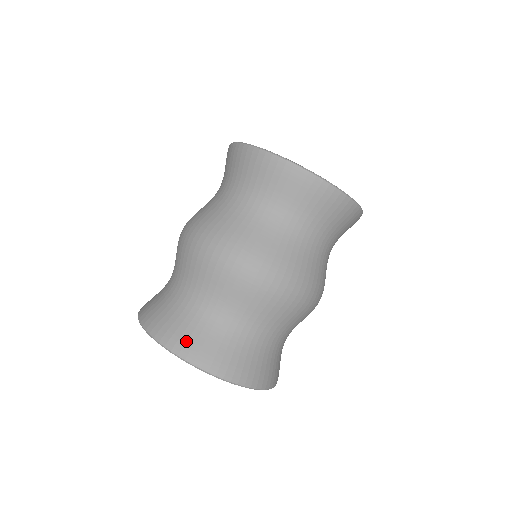
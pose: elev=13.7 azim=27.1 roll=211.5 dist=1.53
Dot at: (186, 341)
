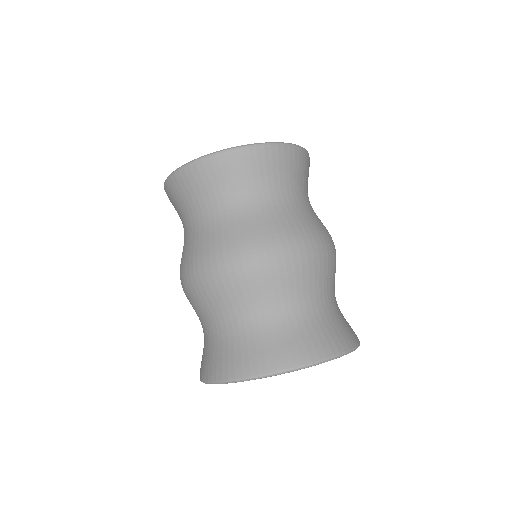
Dot at: (248, 361)
